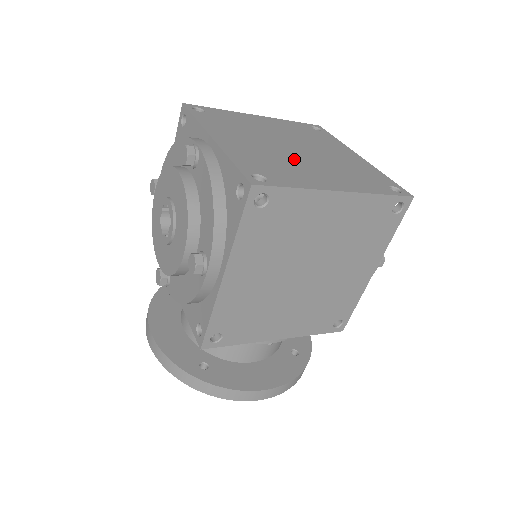
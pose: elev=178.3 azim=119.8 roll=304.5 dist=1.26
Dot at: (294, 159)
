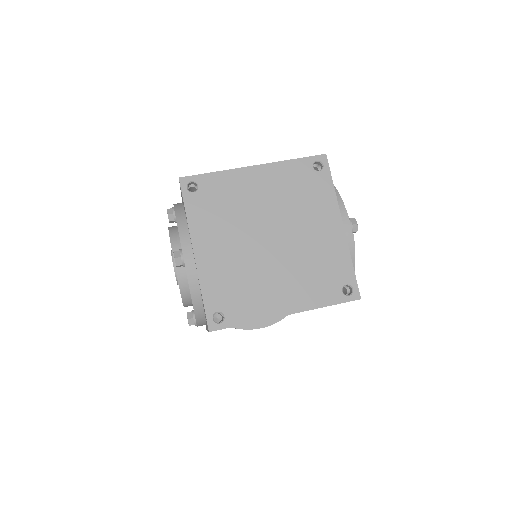
Dot at: (262, 266)
